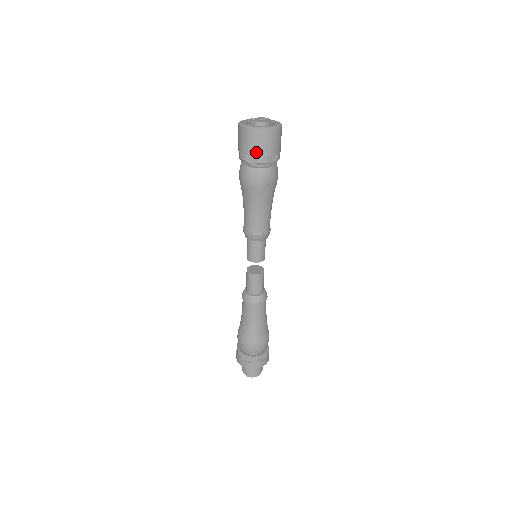
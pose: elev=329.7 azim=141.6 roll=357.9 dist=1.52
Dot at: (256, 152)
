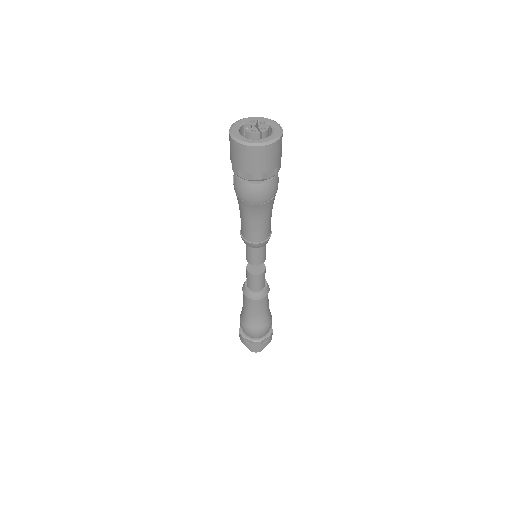
Dot at: (275, 165)
